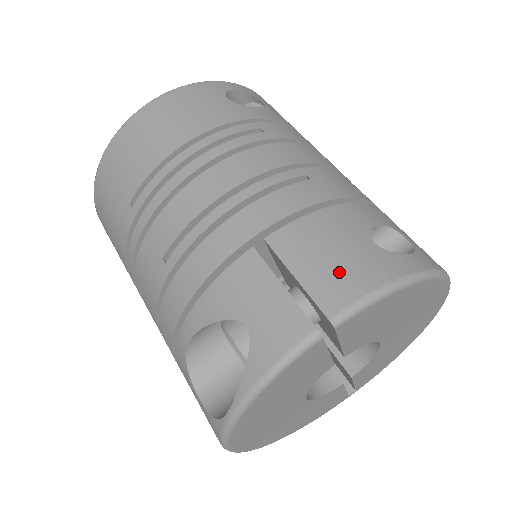
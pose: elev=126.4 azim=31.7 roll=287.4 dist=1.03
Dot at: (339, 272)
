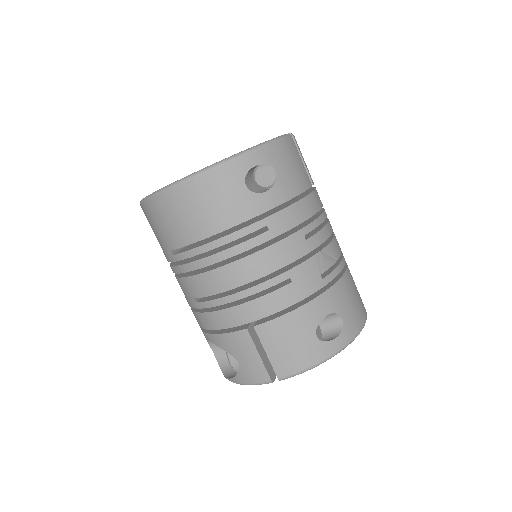
Dot at: (290, 357)
